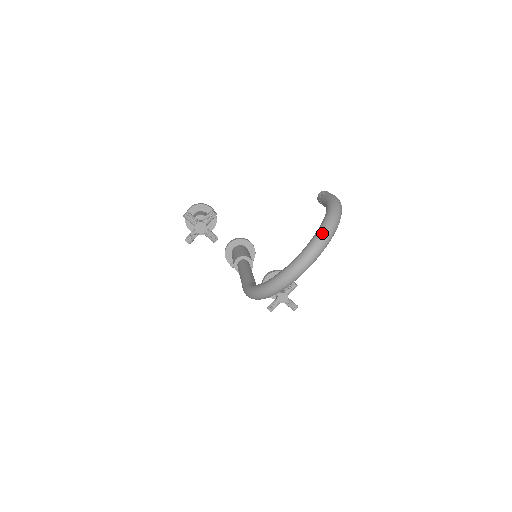
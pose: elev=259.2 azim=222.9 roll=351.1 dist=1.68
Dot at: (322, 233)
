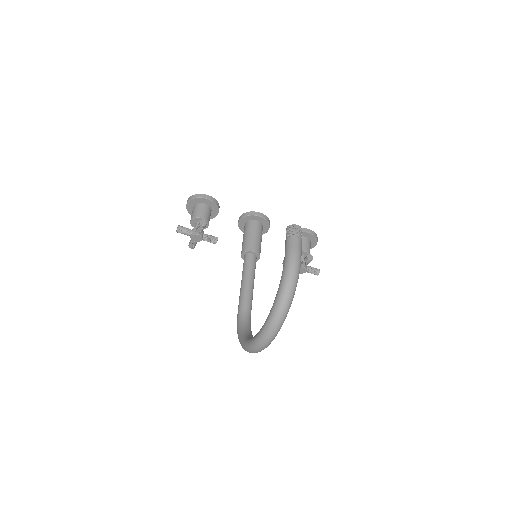
Dot at: (271, 322)
